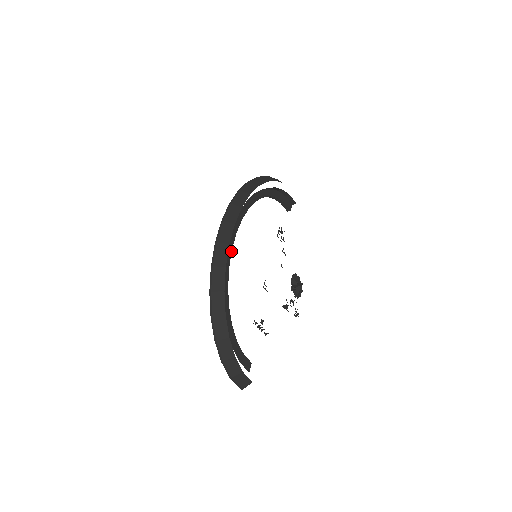
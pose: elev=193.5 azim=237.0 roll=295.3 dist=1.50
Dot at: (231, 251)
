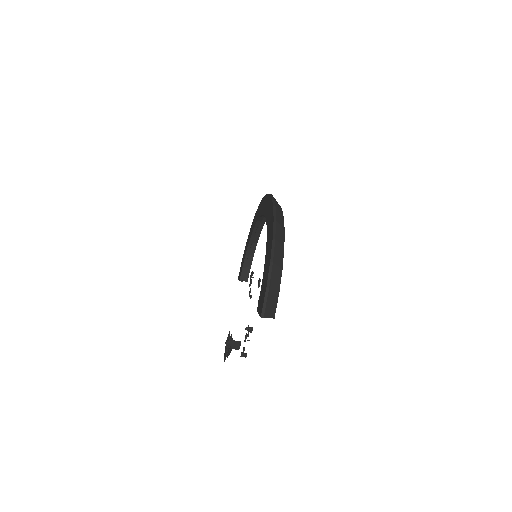
Dot at: occluded
